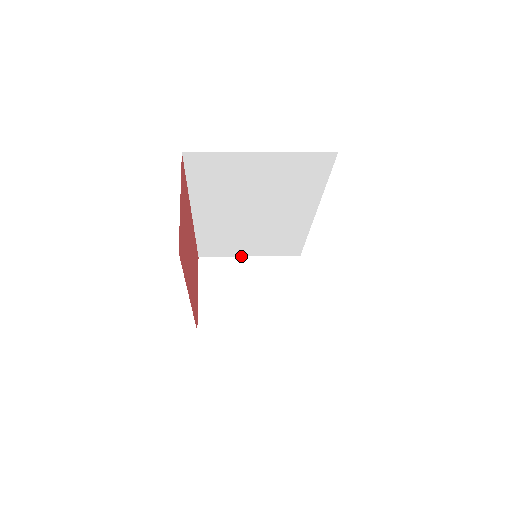
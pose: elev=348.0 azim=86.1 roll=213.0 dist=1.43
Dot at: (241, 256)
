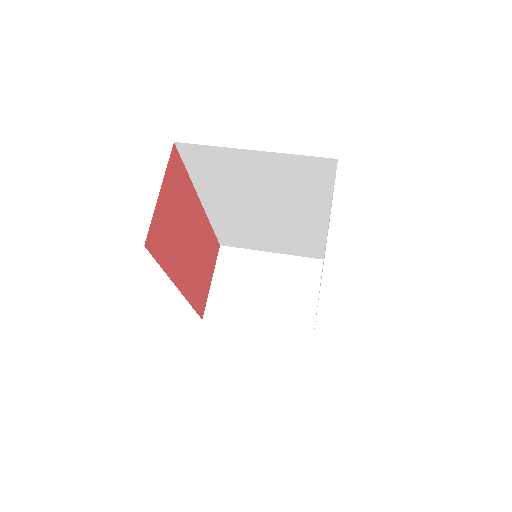
Dot at: (262, 251)
